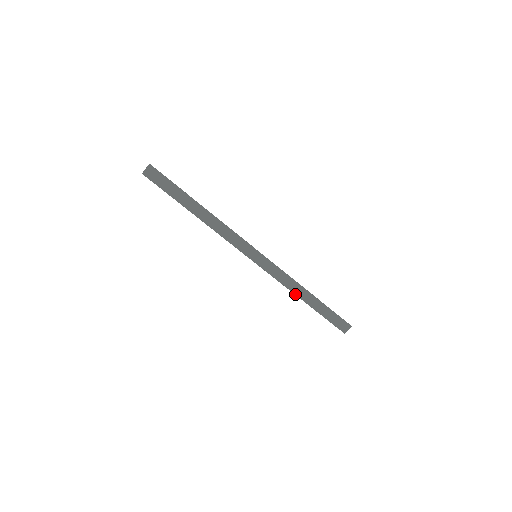
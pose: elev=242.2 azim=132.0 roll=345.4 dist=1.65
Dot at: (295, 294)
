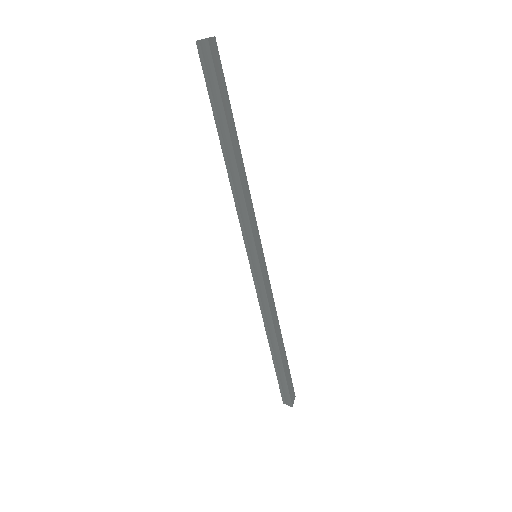
Dot at: (275, 330)
